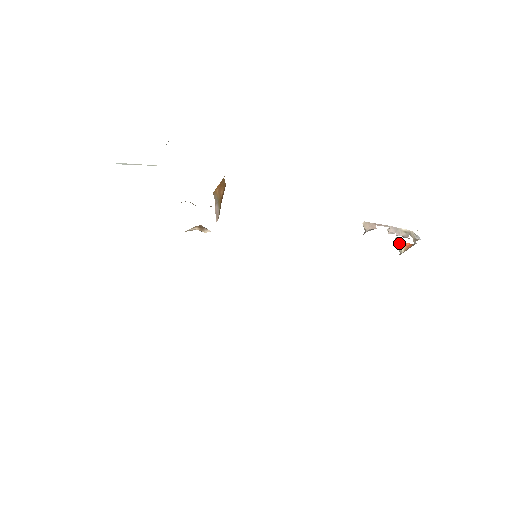
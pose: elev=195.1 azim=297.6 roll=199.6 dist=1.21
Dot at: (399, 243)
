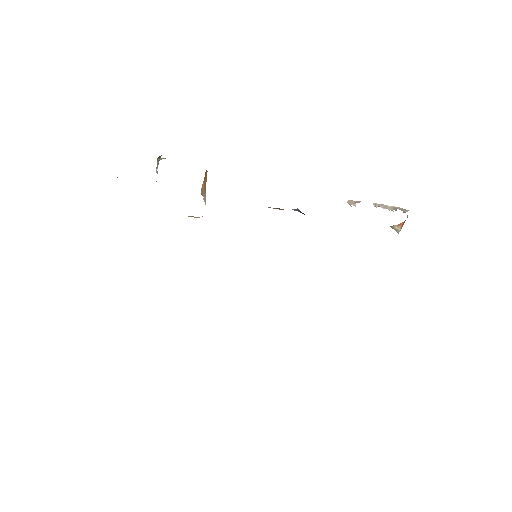
Dot at: (394, 227)
